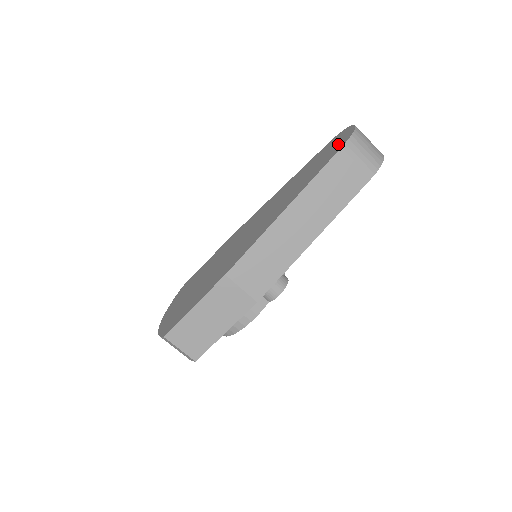
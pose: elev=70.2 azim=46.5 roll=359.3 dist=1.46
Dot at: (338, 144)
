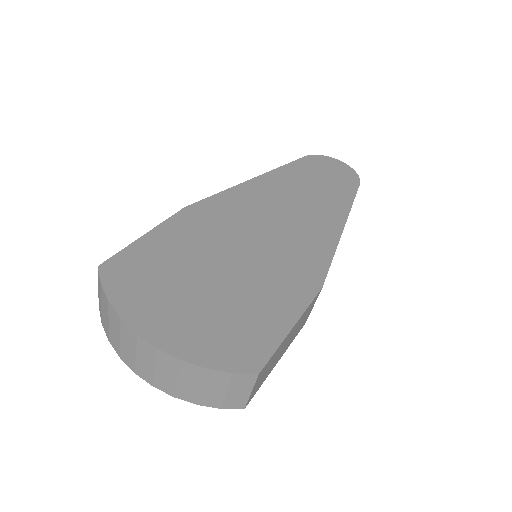
Dot at: (343, 174)
